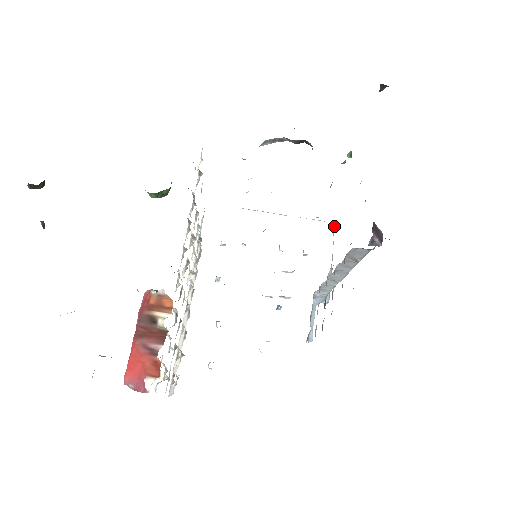
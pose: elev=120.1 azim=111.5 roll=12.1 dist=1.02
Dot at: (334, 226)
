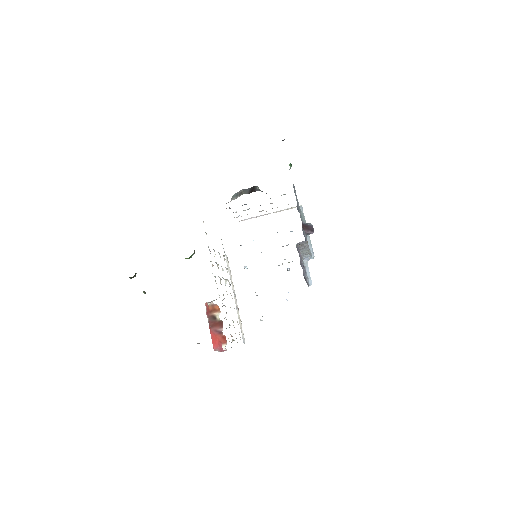
Dot at: (302, 207)
